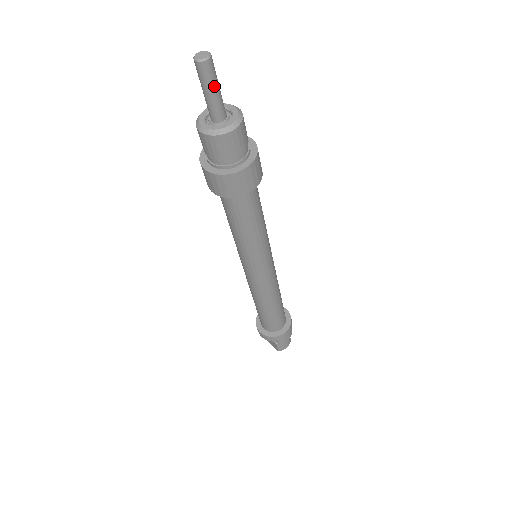
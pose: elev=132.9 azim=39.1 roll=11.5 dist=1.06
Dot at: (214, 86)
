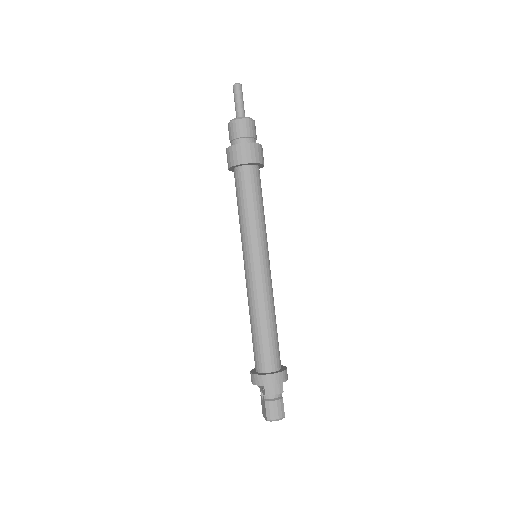
Dot at: (239, 98)
